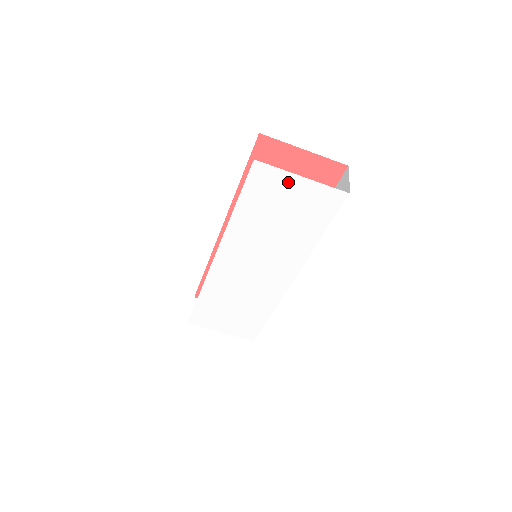
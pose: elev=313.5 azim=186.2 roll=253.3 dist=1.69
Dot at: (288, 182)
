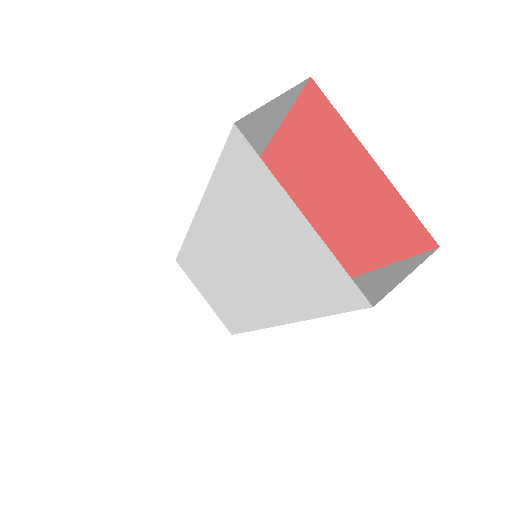
Dot at: (280, 203)
